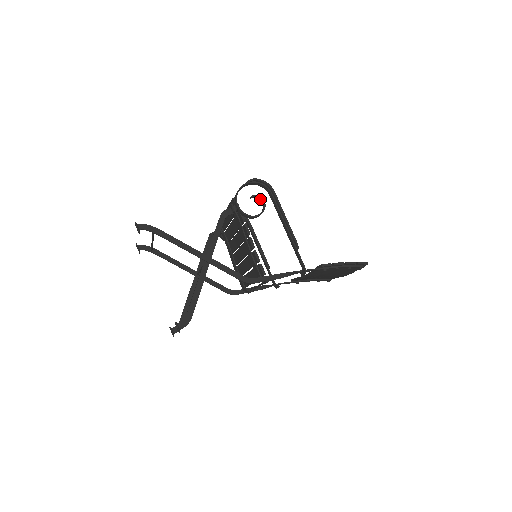
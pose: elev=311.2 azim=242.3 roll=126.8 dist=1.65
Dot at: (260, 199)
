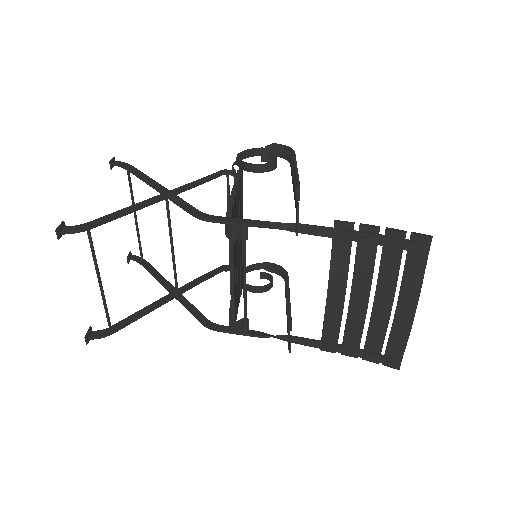
Dot at: occluded
